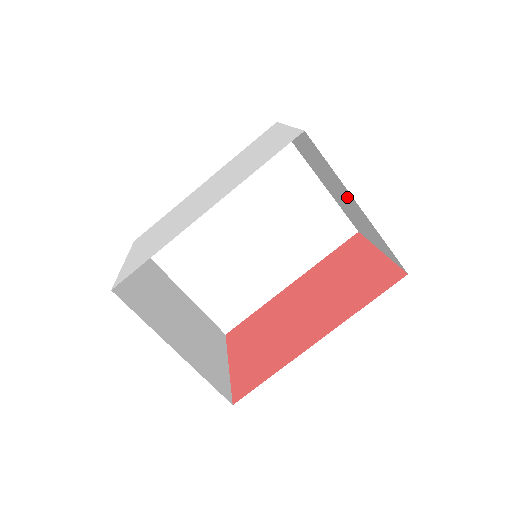
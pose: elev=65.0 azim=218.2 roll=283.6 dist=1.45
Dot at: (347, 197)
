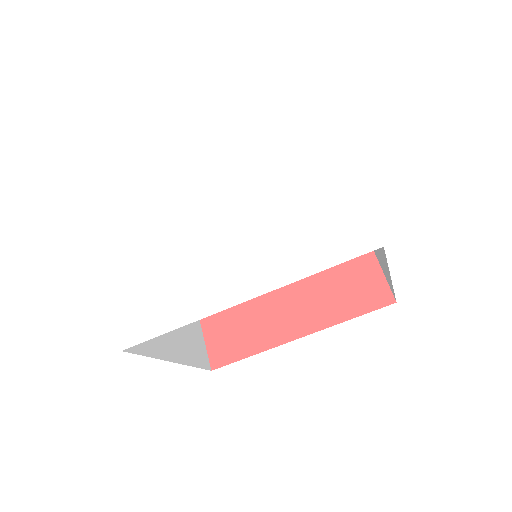
Dot at: occluded
